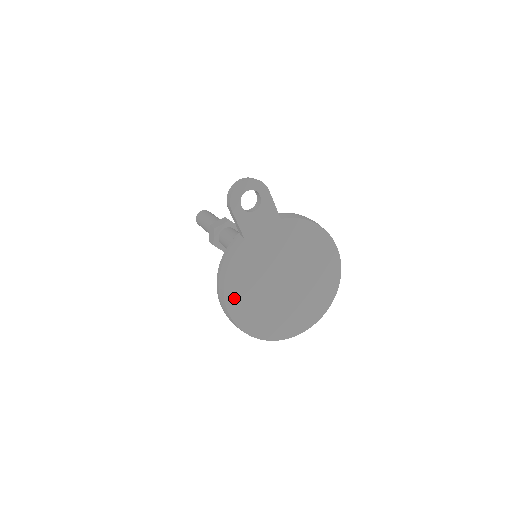
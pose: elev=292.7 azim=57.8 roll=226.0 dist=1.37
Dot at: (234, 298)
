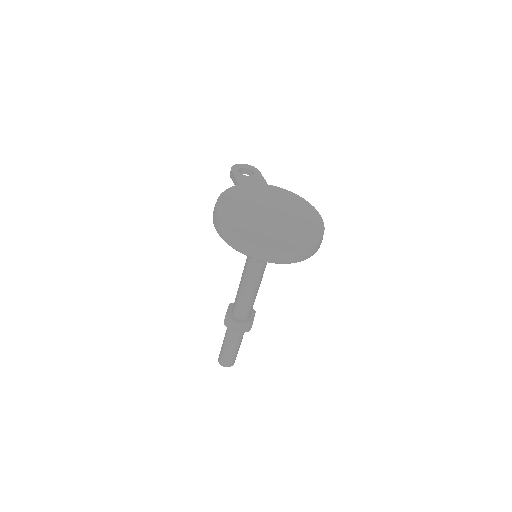
Dot at: (225, 208)
